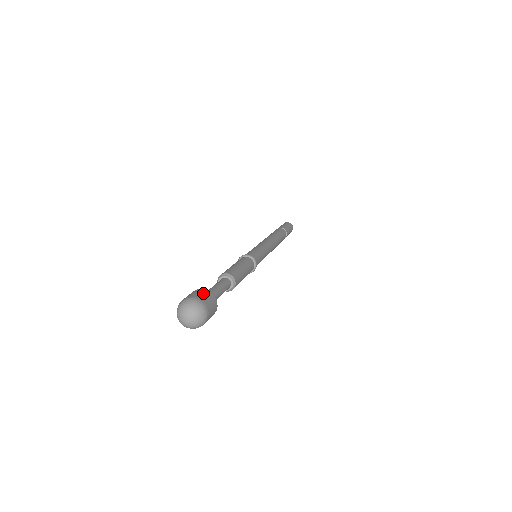
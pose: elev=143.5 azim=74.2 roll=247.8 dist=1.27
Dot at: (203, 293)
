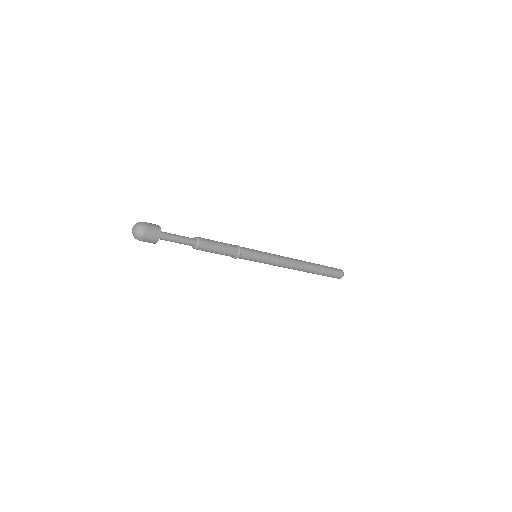
Dot at: occluded
